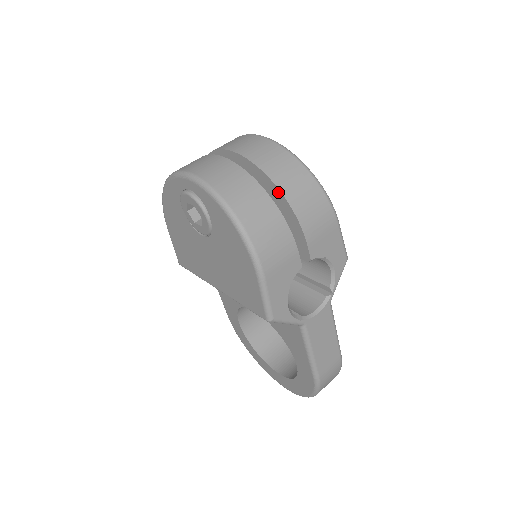
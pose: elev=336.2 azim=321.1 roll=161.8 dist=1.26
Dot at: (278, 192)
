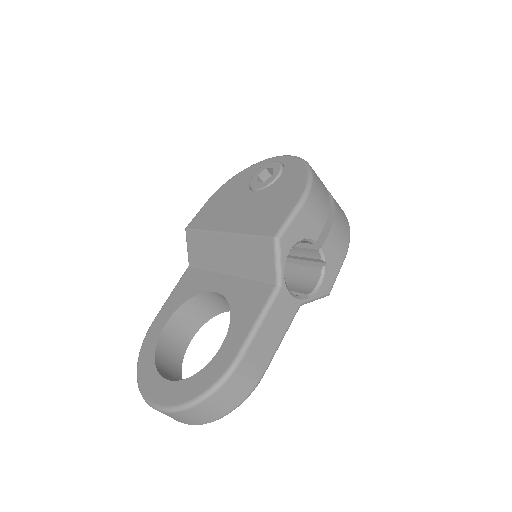
Dot at: (330, 200)
